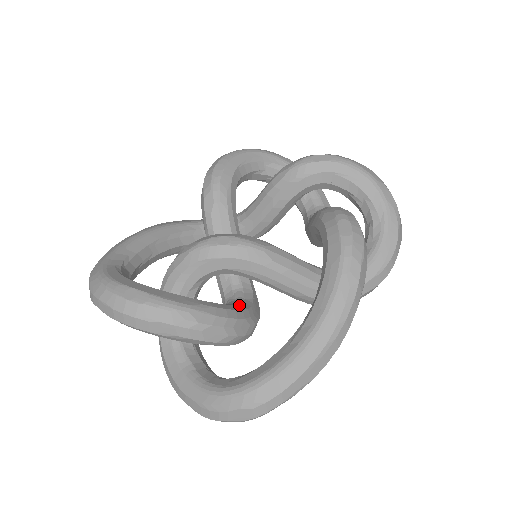
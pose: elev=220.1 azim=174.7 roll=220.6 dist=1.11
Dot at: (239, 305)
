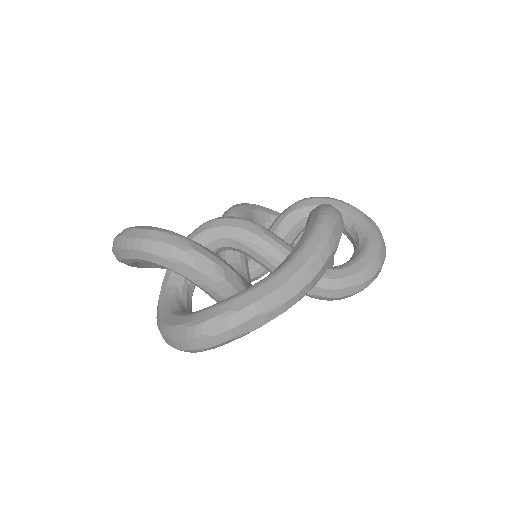
Dot at: occluded
